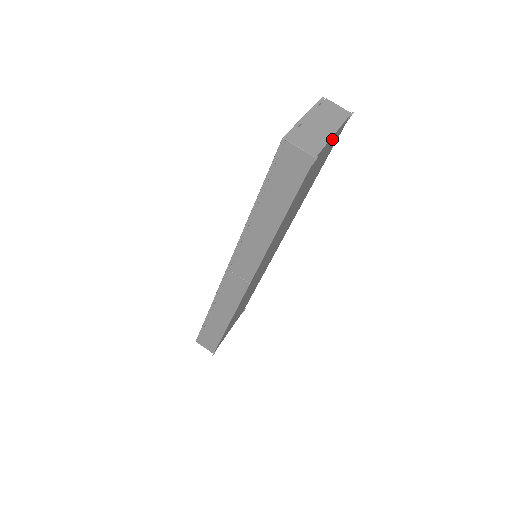
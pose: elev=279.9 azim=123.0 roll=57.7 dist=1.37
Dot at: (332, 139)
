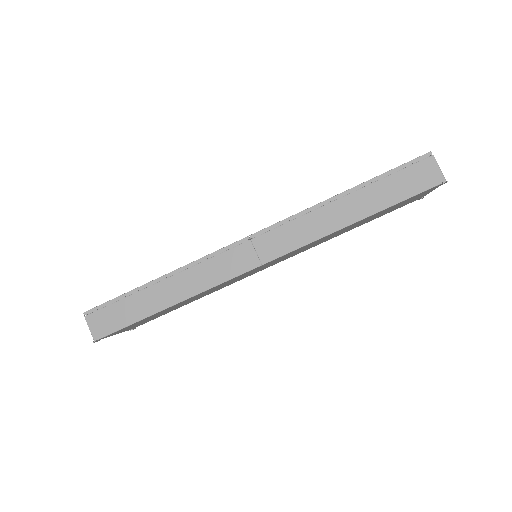
Dot at: (425, 194)
